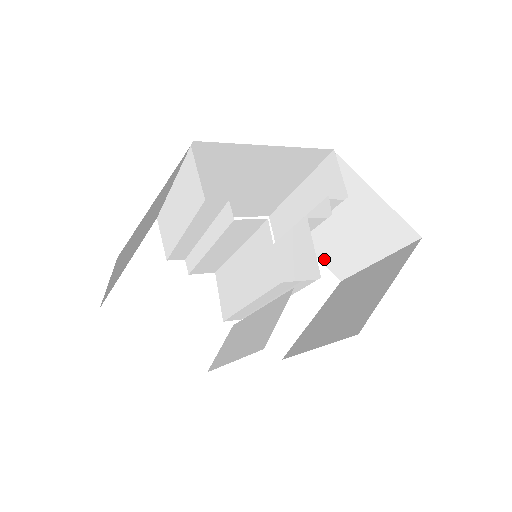
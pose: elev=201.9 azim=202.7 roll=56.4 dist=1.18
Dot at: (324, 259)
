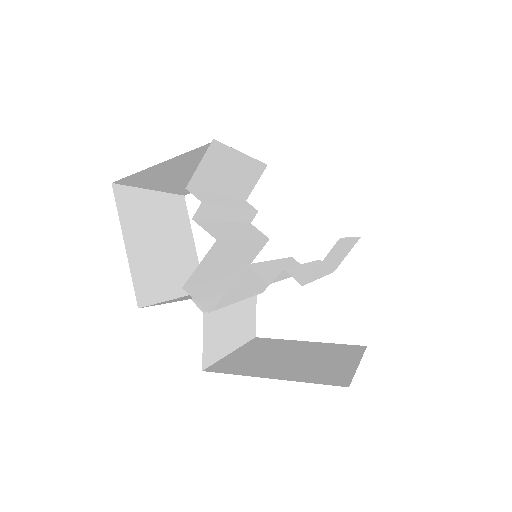
Dot at: occluded
